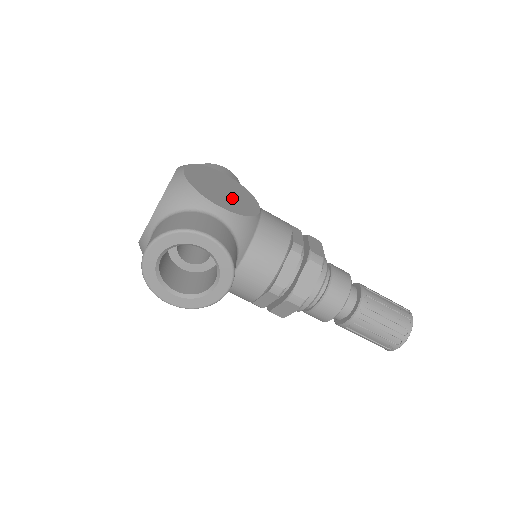
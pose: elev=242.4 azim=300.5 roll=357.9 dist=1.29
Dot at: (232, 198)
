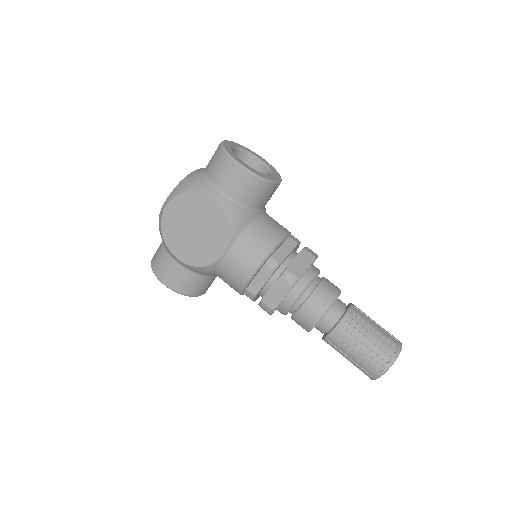
Dot at: occluded
